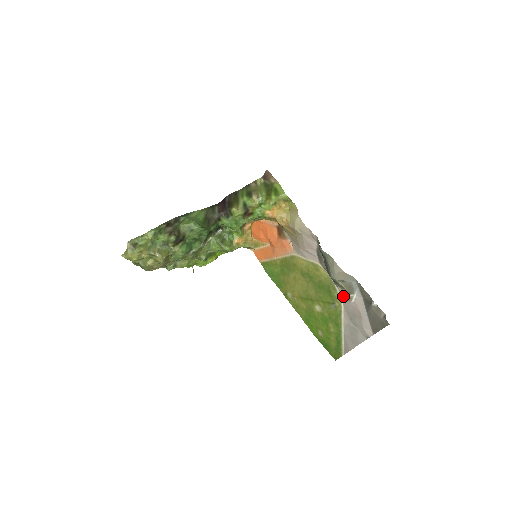
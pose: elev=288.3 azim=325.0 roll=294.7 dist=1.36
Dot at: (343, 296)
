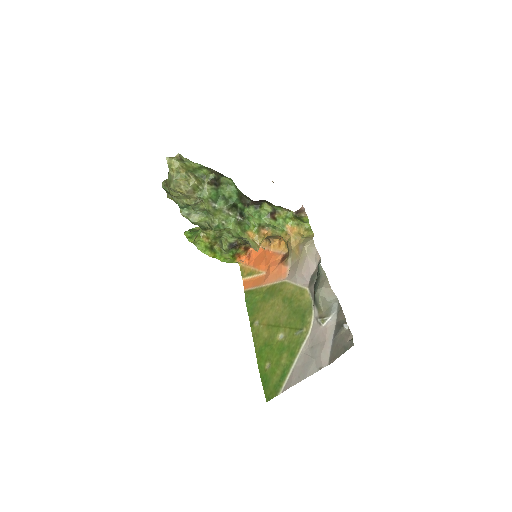
Dot at: (316, 320)
